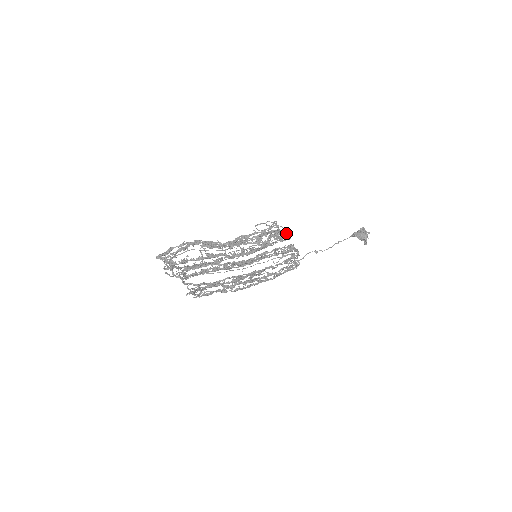
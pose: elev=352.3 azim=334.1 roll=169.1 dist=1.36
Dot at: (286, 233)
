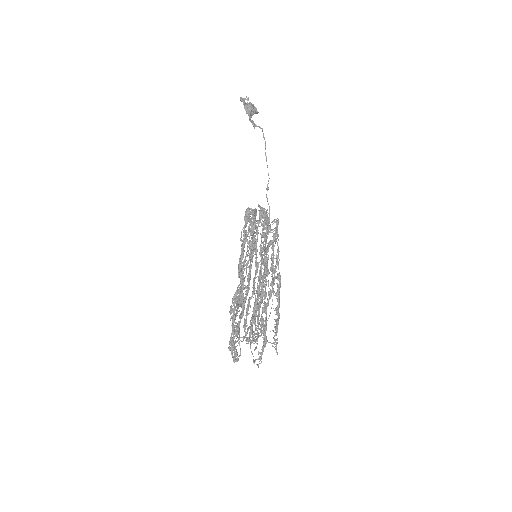
Dot at: occluded
